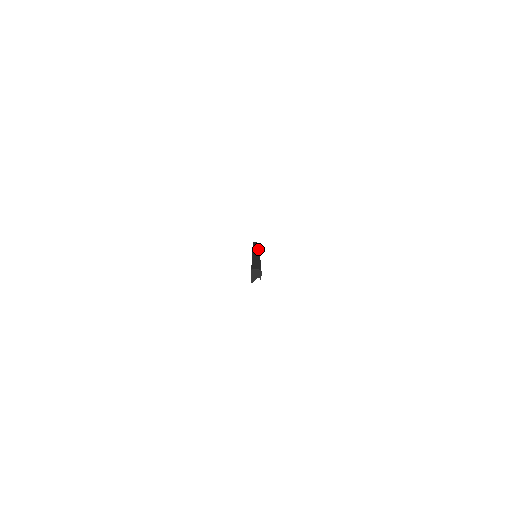
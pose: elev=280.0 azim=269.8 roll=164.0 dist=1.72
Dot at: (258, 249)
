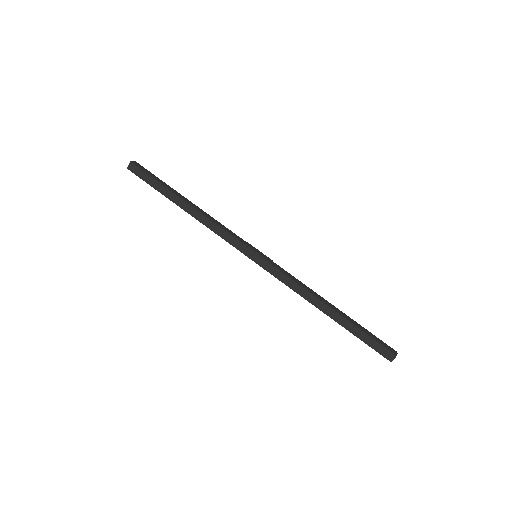
Dot at: (220, 229)
